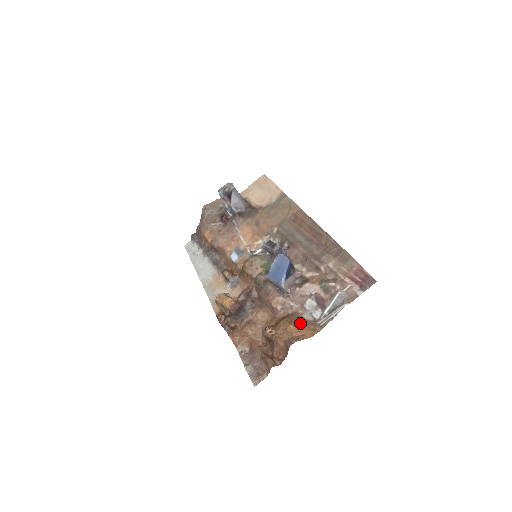
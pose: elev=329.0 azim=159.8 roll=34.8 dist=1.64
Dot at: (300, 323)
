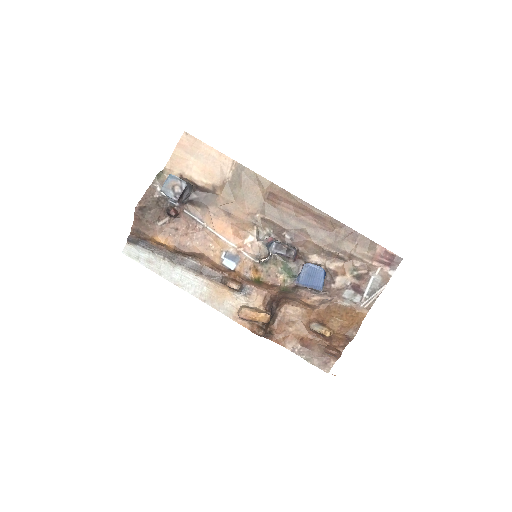
Dot at: (348, 314)
